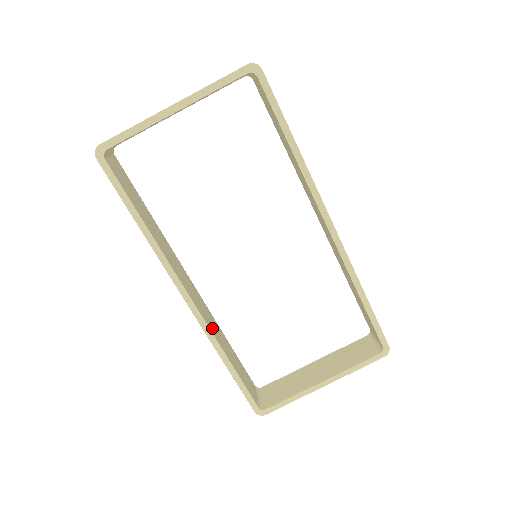
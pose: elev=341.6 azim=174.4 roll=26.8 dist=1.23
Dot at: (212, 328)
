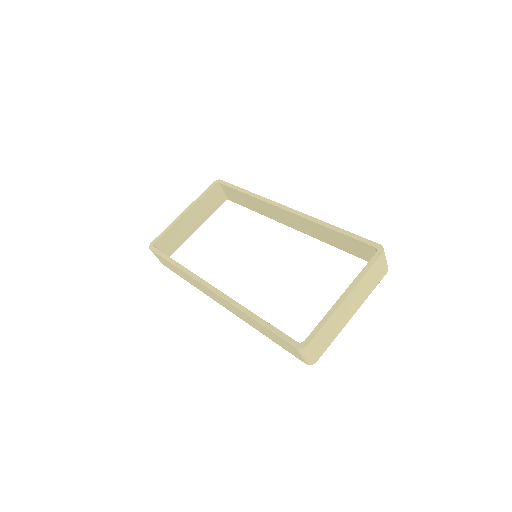
Dot at: occluded
